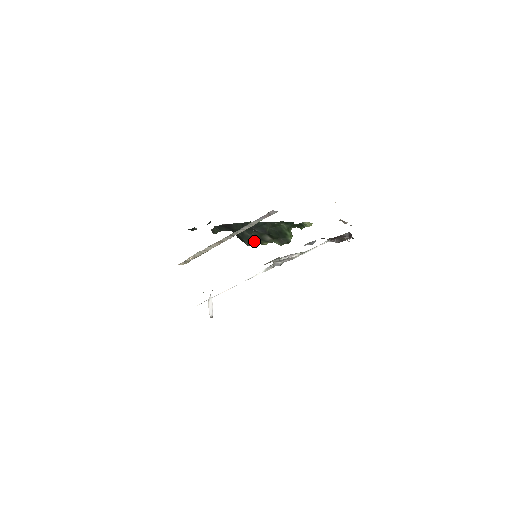
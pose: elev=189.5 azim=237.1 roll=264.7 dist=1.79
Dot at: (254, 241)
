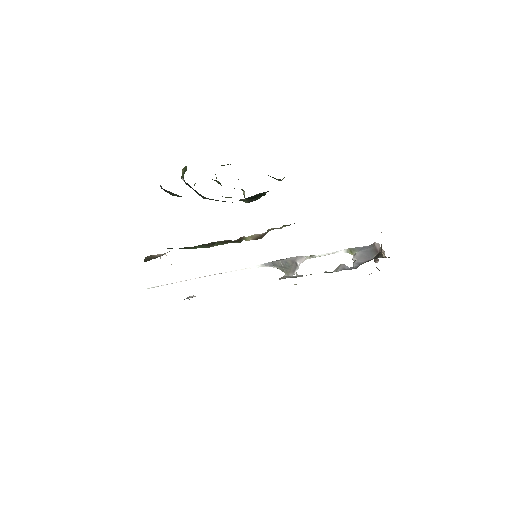
Dot at: occluded
